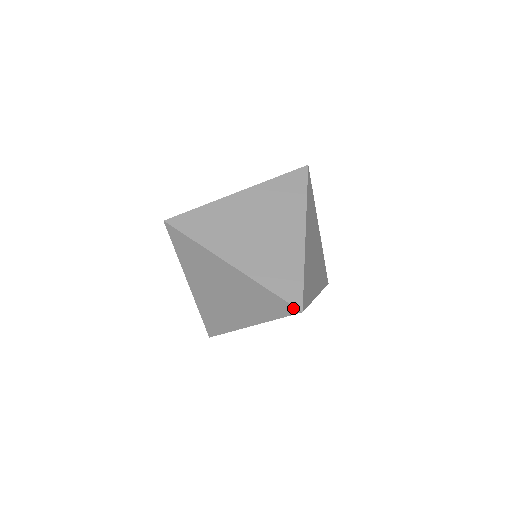
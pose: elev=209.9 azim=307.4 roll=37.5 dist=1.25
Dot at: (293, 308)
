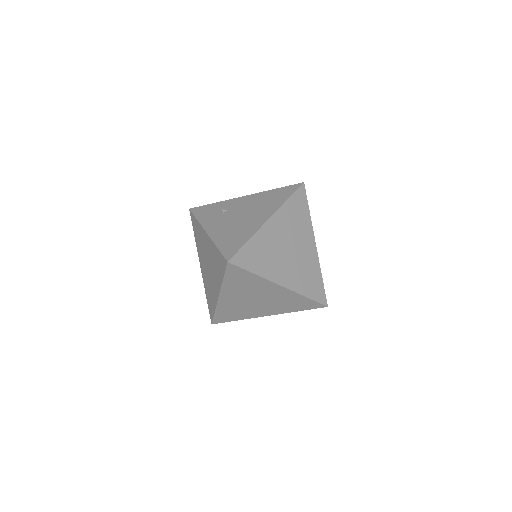
Dot at: (321, 305)
